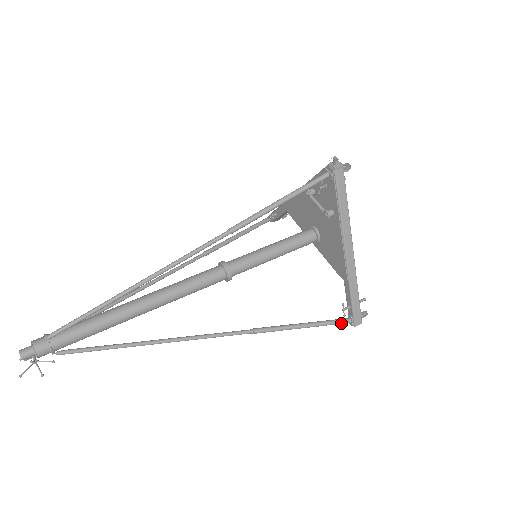
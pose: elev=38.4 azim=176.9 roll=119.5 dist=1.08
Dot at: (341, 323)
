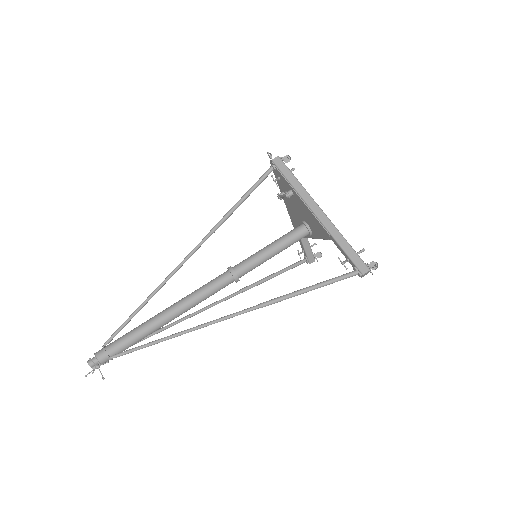
Dot at: (346, 276)
